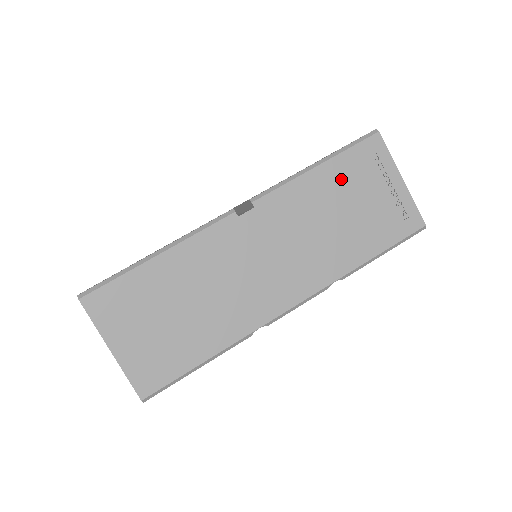
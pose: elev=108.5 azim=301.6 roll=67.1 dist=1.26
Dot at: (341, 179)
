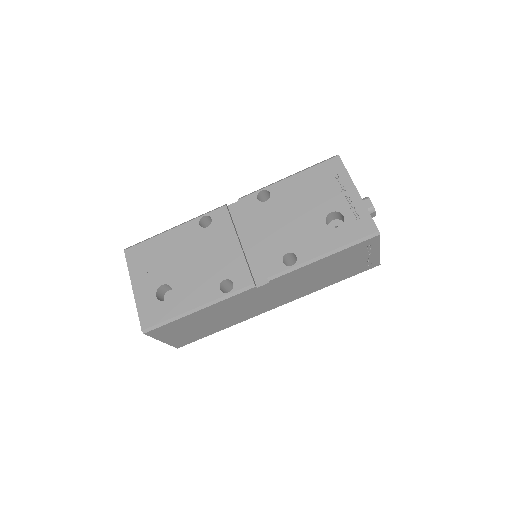
Dot at: (337, 260)
